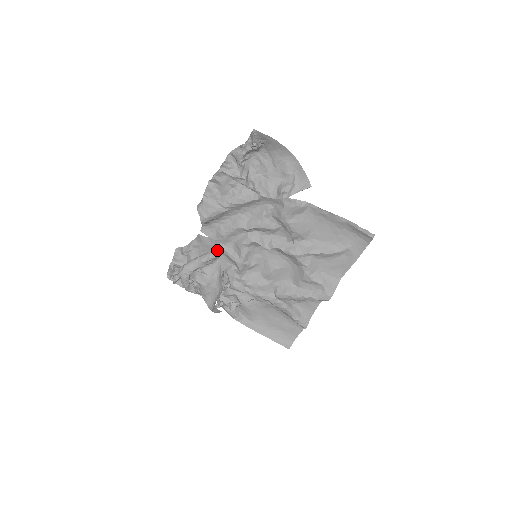
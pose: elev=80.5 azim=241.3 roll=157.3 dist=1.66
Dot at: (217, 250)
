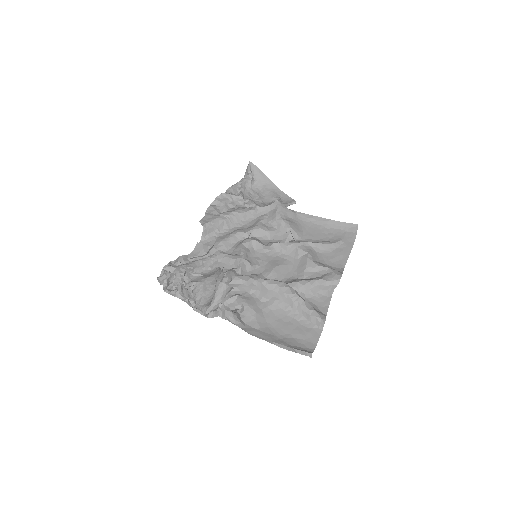
Dot at: occluded
